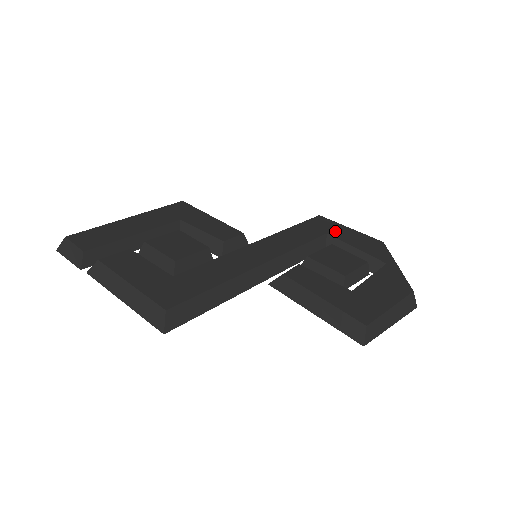
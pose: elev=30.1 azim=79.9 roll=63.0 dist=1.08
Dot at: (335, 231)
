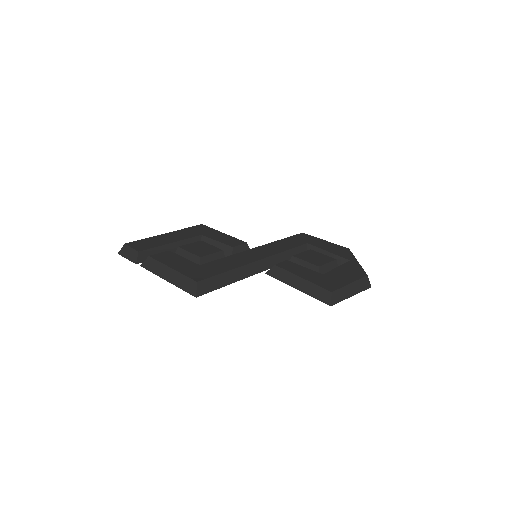
Dot at: (313, 242)
